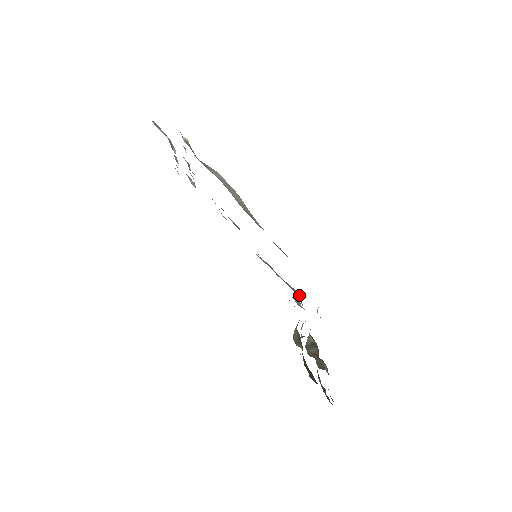
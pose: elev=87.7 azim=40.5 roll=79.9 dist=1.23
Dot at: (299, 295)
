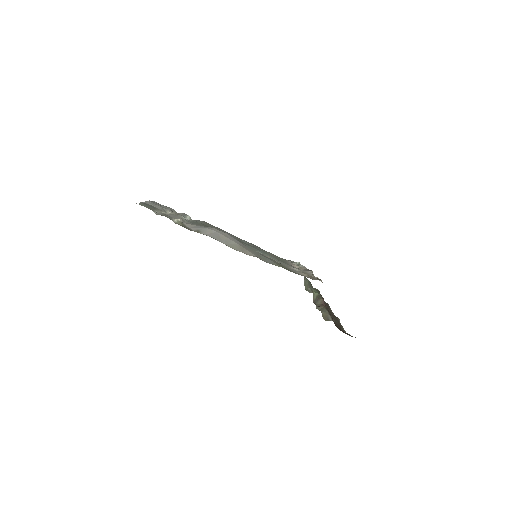
Dot at: (296, 269)
